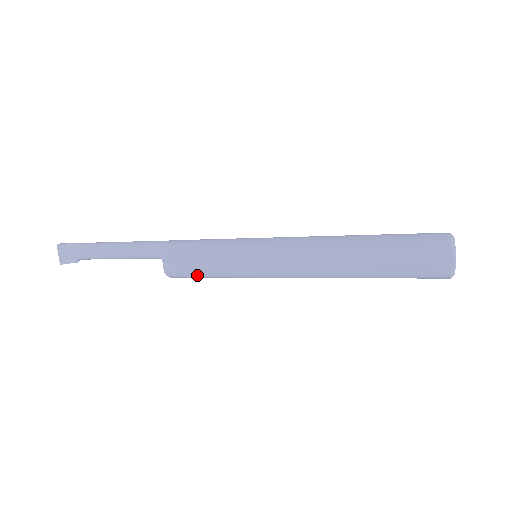
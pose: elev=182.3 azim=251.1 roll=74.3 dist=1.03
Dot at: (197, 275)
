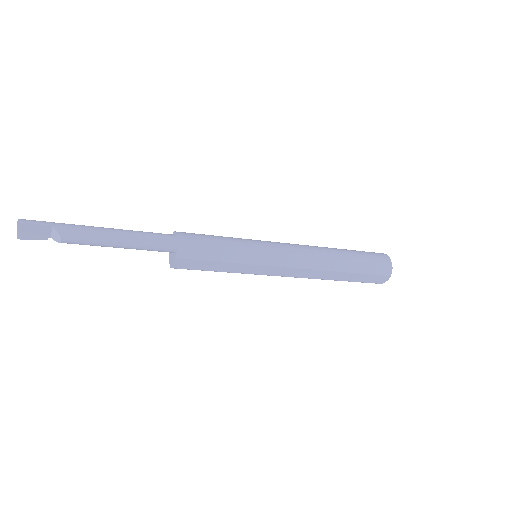
Dot at: (203, 270)
